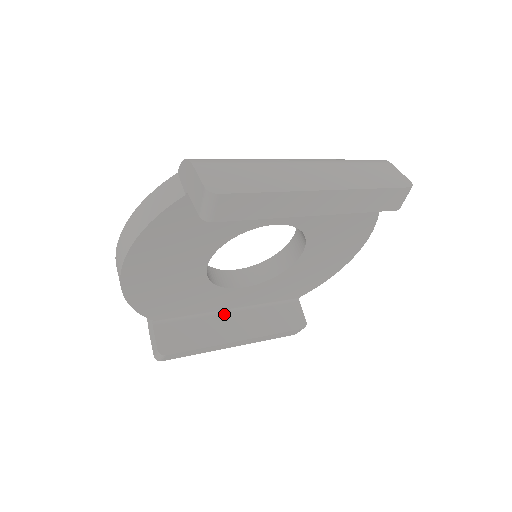
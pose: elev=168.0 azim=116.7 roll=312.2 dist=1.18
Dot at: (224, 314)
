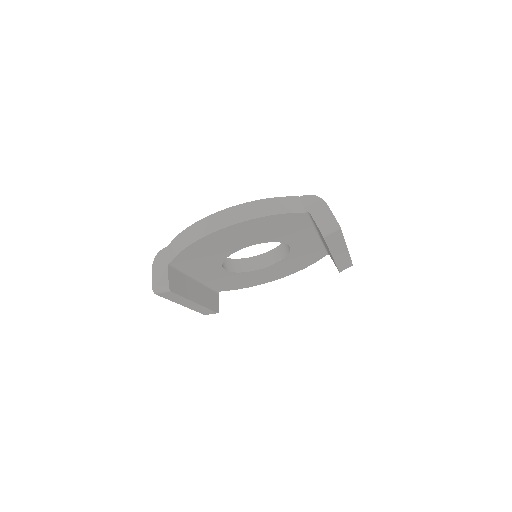
Dot at: (194, 280)
